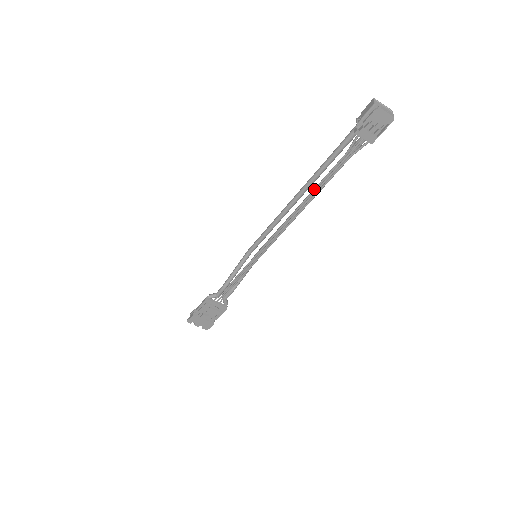
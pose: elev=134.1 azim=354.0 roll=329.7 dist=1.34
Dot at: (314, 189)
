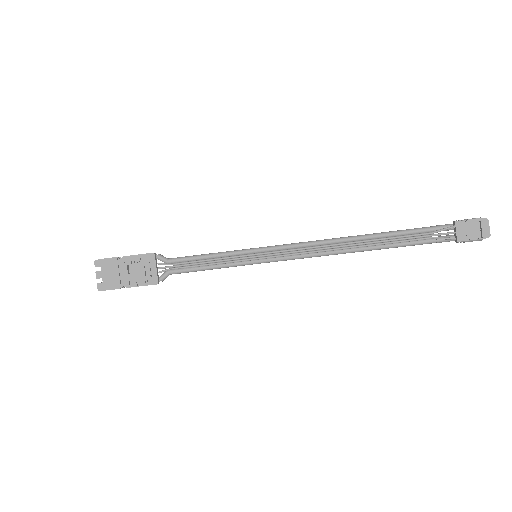
Dot at: (379, 238)
